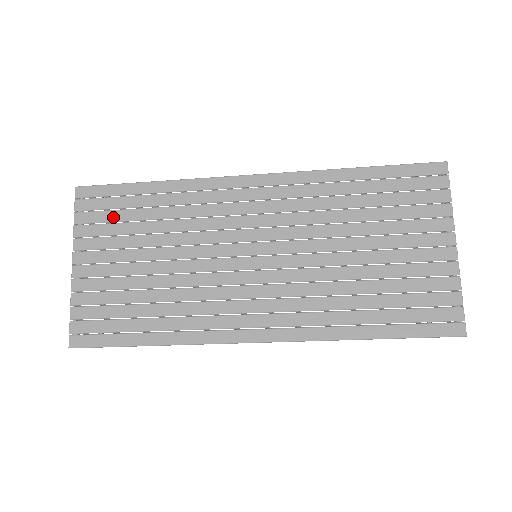
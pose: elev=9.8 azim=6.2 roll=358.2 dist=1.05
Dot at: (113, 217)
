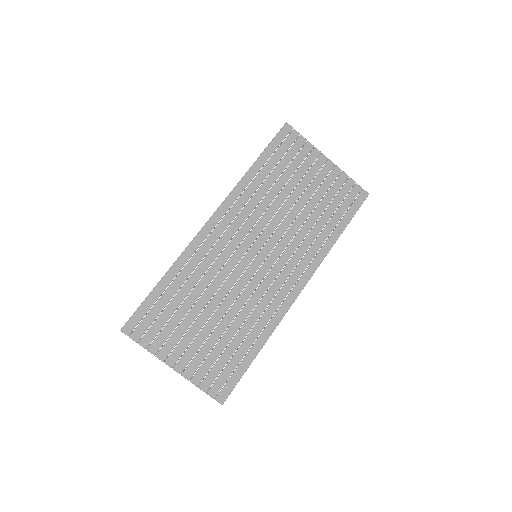
Dot at: (163, 320)
